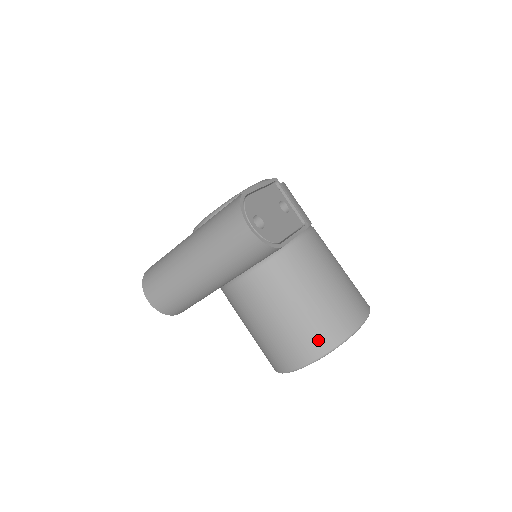
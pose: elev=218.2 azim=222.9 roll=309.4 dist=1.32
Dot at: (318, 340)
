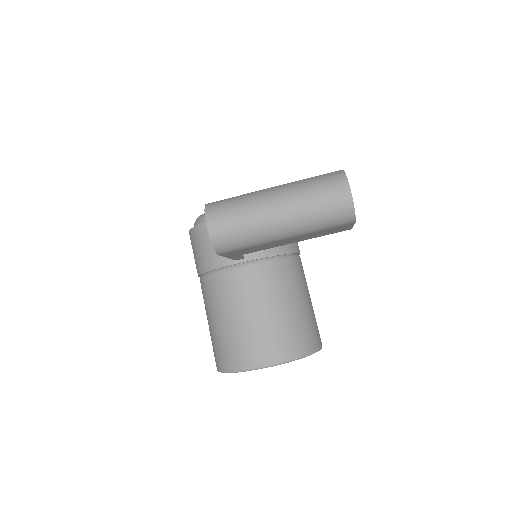
Dot at: (290, 345)
